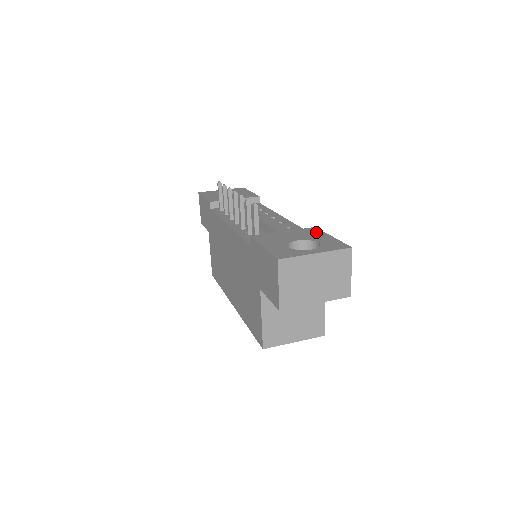
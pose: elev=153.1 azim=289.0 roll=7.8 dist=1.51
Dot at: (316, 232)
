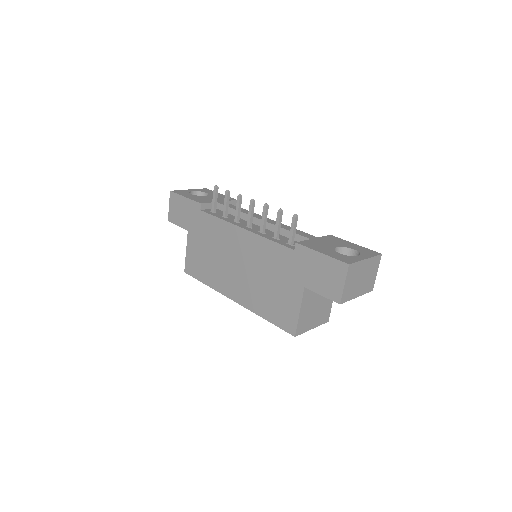
Dot at: (339, 240)
